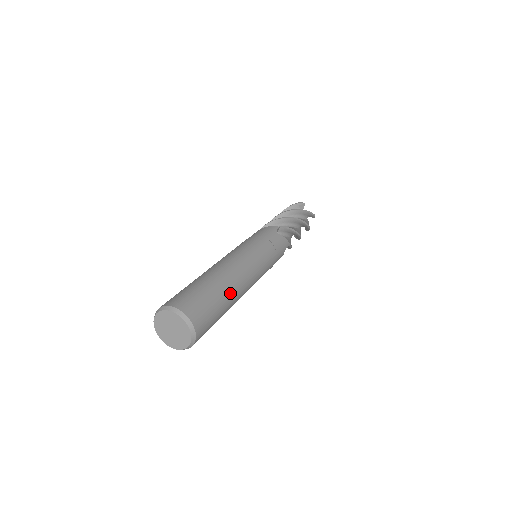
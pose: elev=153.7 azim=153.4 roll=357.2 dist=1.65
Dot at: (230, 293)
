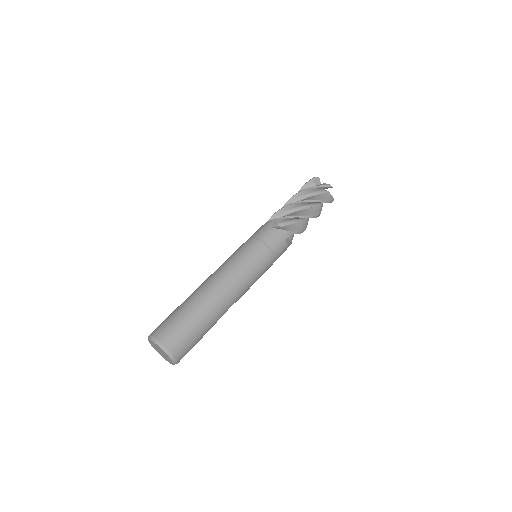
Dot at: (208, 308)
